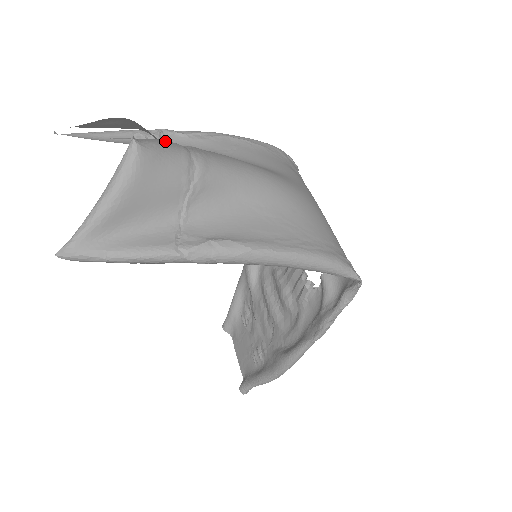
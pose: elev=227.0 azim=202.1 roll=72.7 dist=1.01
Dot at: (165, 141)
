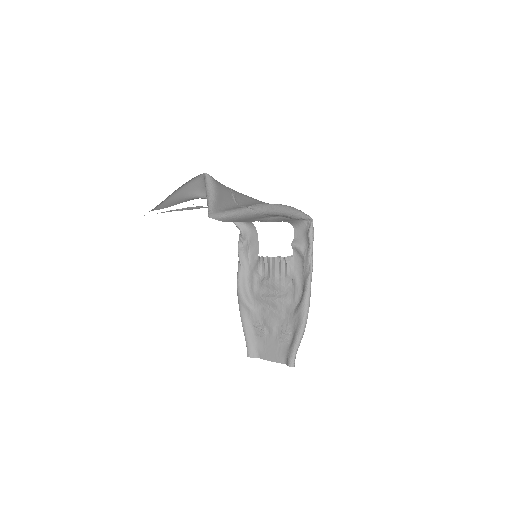
Dot at: occluded
